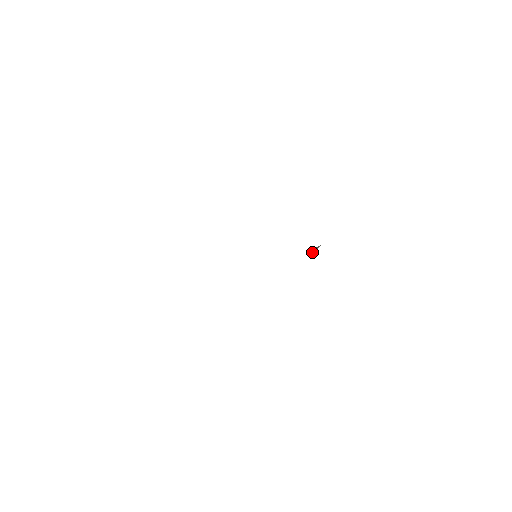
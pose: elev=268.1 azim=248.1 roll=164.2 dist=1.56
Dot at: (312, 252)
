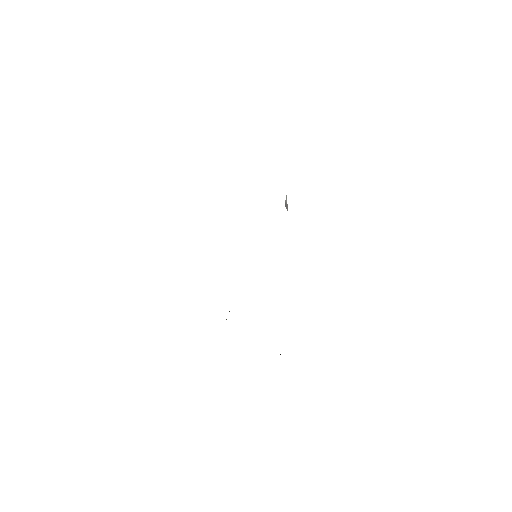
Dot at: occluded
